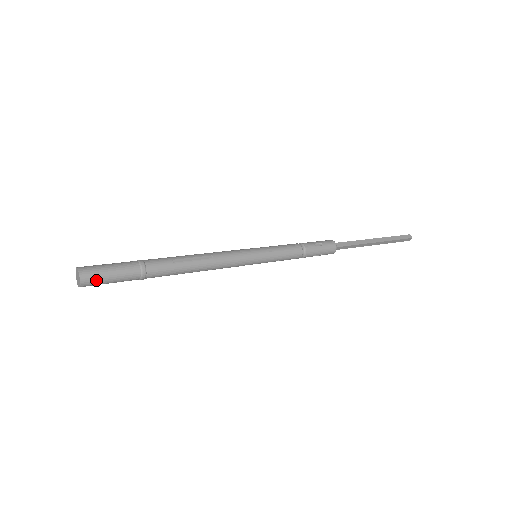
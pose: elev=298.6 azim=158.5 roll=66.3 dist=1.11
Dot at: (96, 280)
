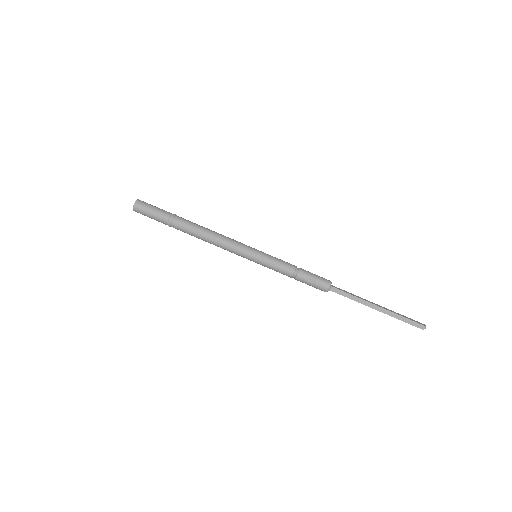
Dot at: (143, 207)
